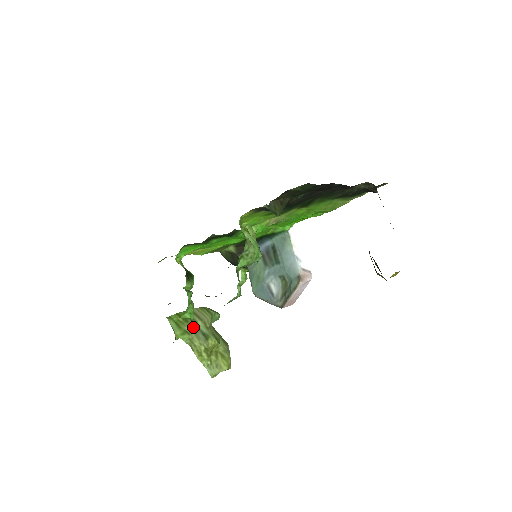
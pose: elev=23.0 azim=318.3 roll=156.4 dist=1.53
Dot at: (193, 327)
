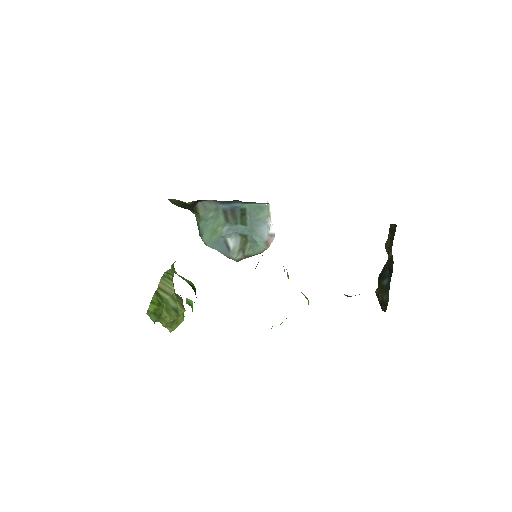
Dot at: (165, 307)
